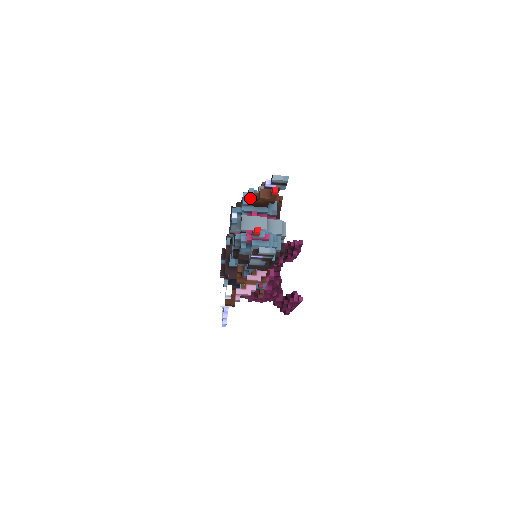
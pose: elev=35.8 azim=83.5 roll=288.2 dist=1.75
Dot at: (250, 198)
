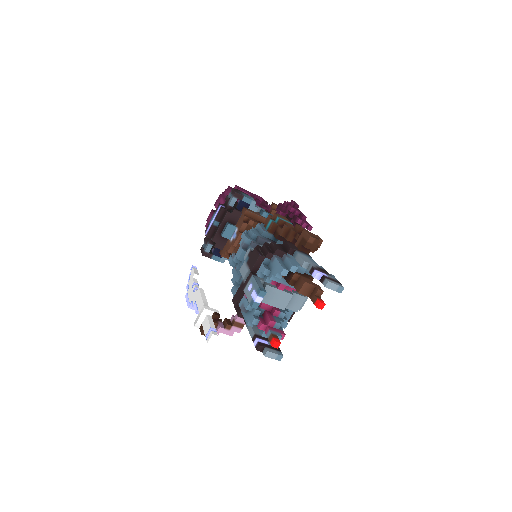
Dot at: (287, 267)
